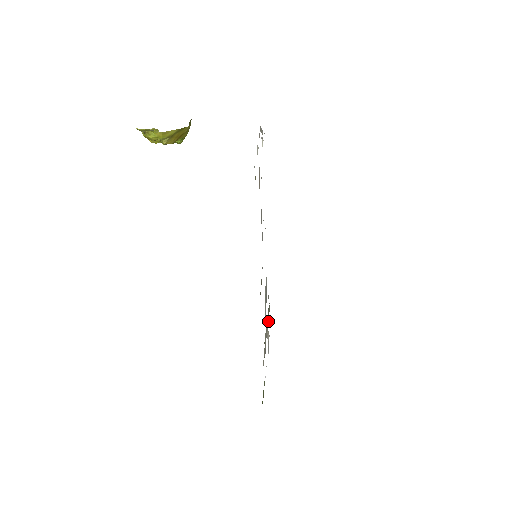
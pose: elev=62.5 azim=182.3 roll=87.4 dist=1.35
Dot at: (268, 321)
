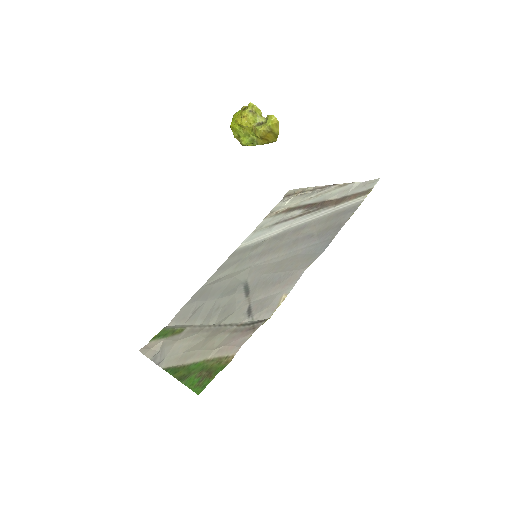
Dot at: (199, 324)
